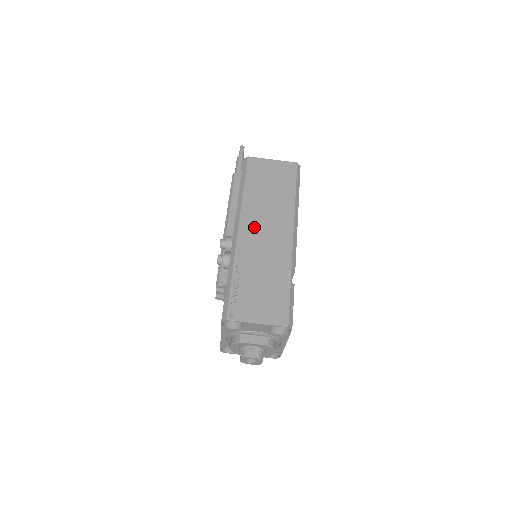
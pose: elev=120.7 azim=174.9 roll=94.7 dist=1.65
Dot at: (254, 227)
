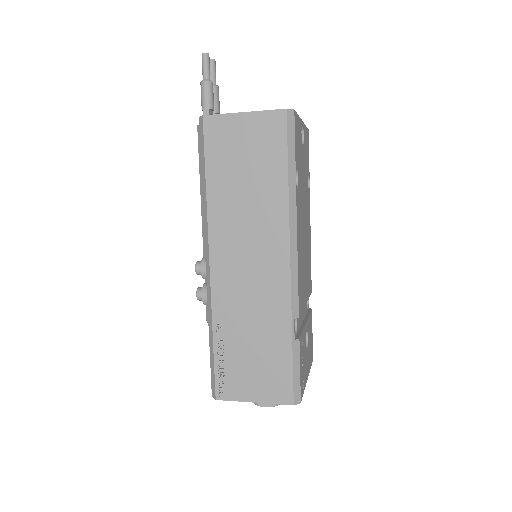
Dot at: (231, 256)
